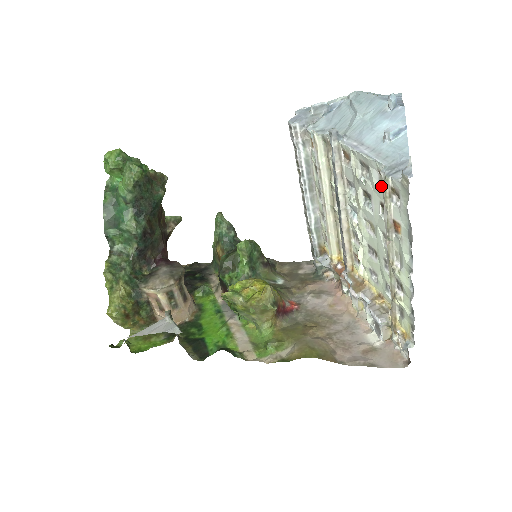
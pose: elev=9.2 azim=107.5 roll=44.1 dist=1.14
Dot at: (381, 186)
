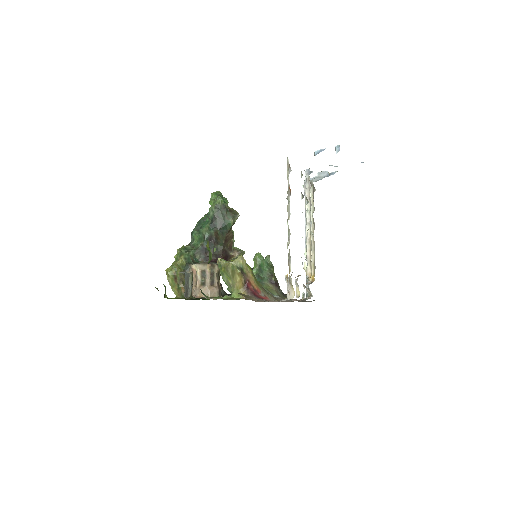
Dot at: occluded
